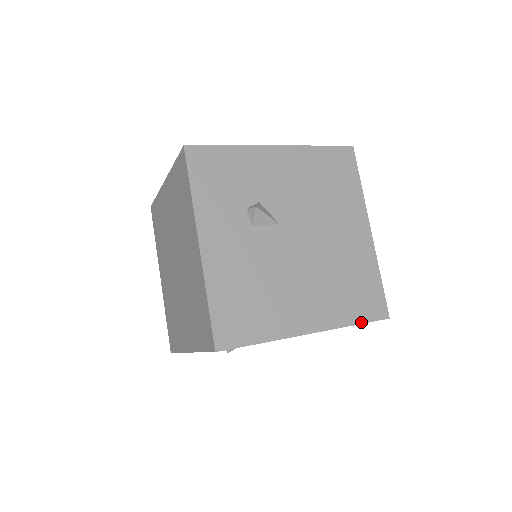
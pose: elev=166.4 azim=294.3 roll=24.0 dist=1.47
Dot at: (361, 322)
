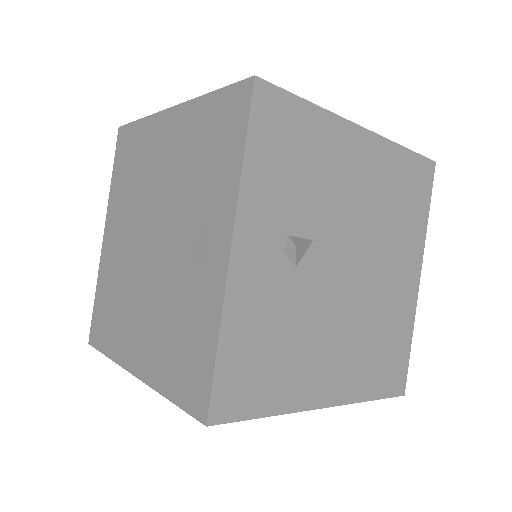
Dot at: (409, 151)
